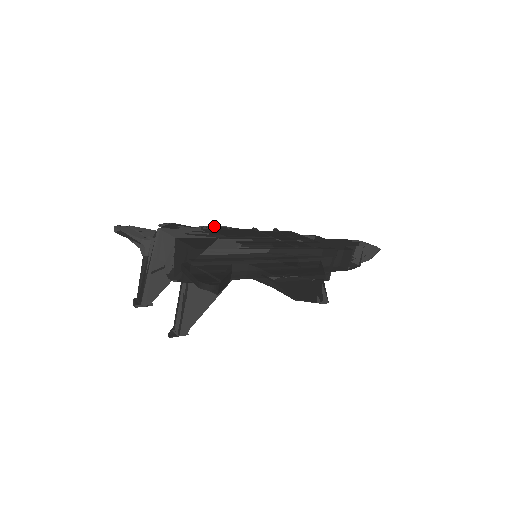
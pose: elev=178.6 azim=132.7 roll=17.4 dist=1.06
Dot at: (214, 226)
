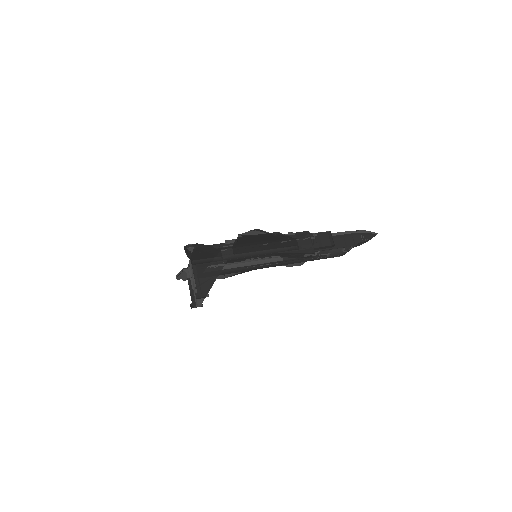
Dot at: occluded
